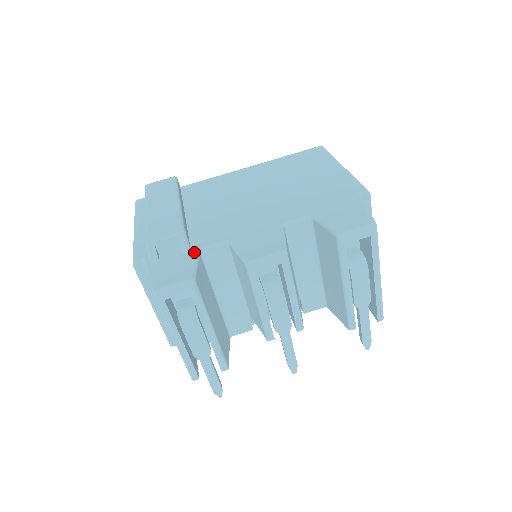
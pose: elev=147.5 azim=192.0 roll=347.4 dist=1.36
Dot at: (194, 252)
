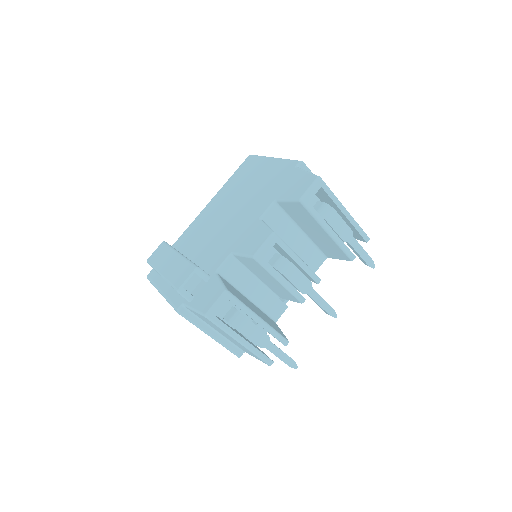
Dot at: (214, 275)
